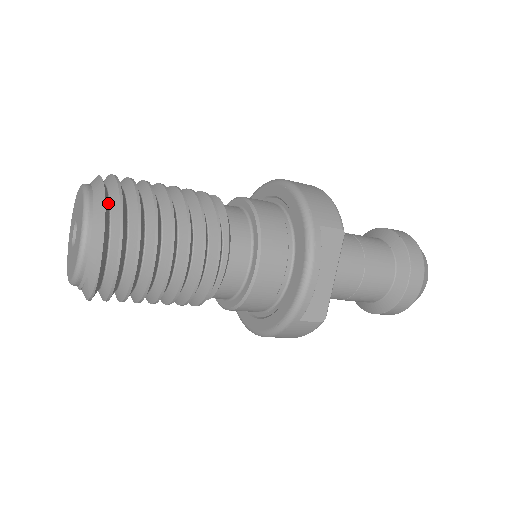
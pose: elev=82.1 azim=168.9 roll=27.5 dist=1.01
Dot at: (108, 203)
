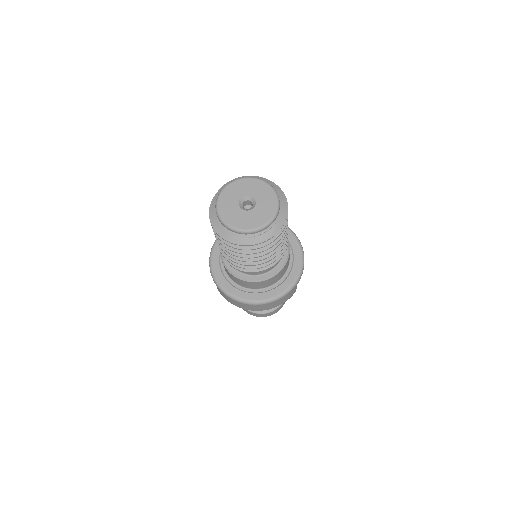
Dot at: occluded
